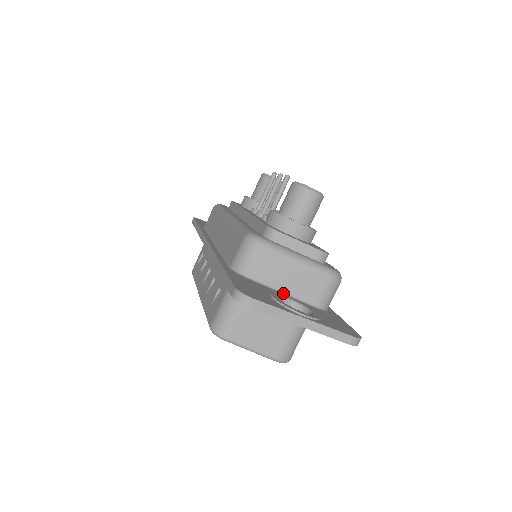
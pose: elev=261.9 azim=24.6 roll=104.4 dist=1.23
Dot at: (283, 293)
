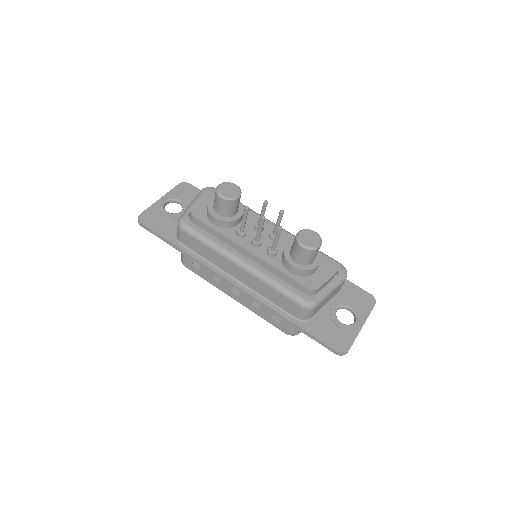
Dot at: (326, 304)
